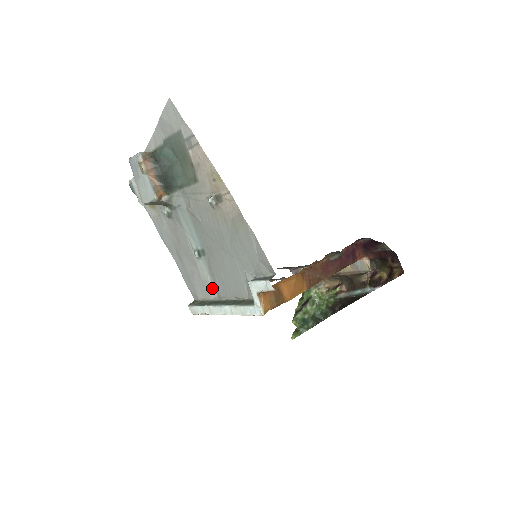
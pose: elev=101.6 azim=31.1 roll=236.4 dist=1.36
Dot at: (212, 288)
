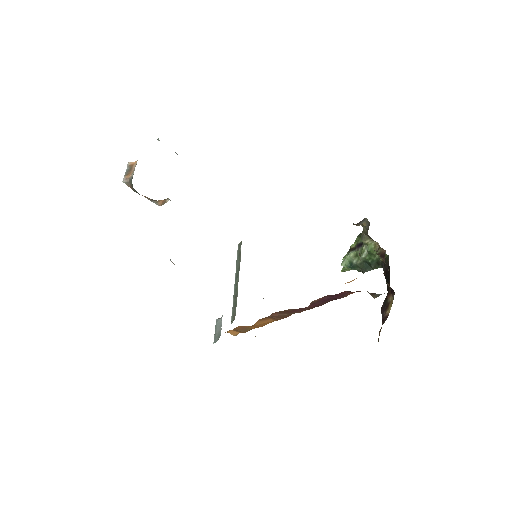
Dot at: occluded
